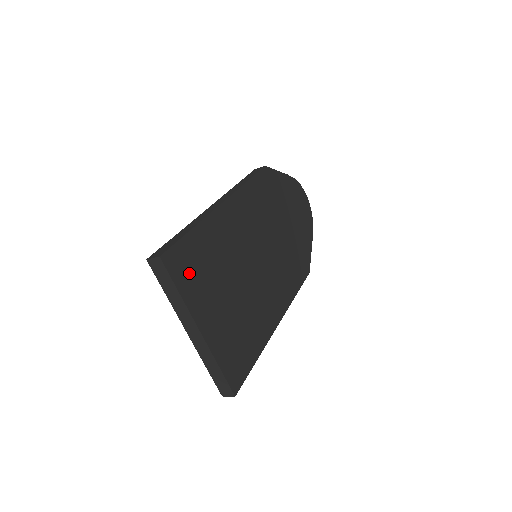
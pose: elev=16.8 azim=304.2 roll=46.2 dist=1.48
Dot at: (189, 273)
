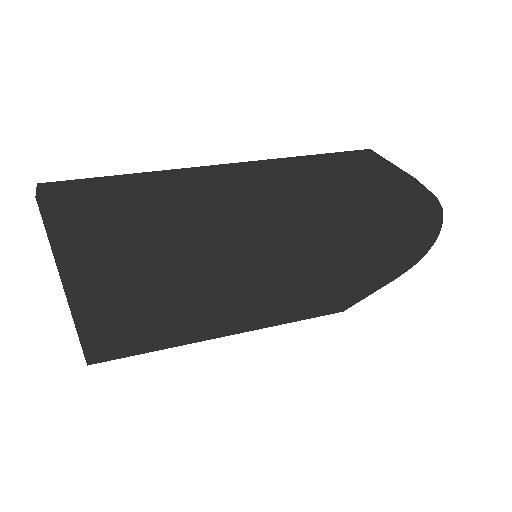
Dot at: (86, 233)
